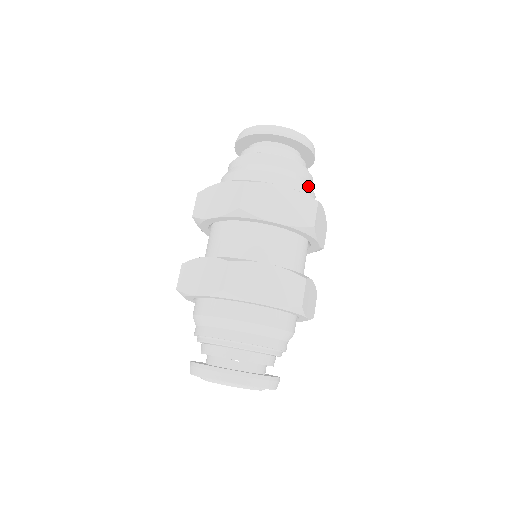
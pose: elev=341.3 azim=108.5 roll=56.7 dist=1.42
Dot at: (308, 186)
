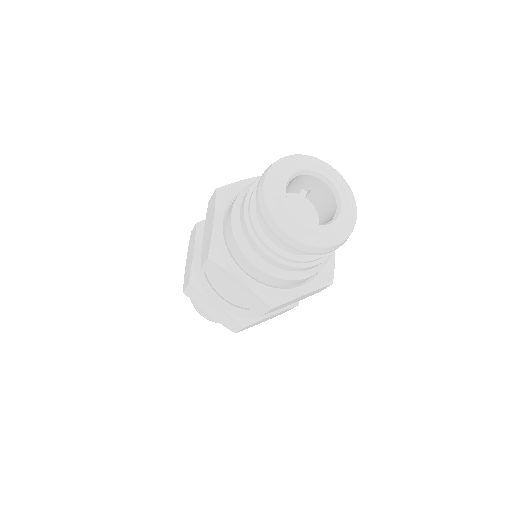
Dot at: occluded
